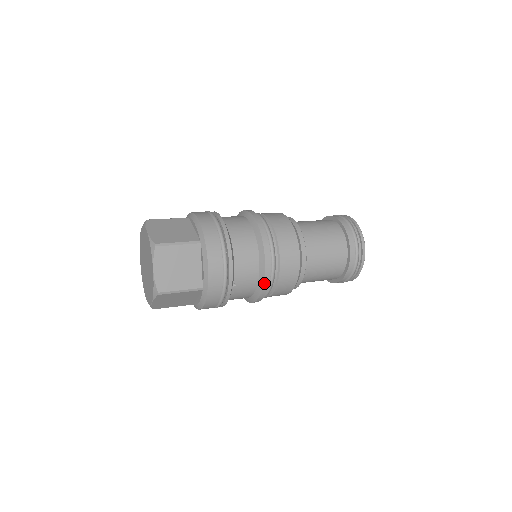
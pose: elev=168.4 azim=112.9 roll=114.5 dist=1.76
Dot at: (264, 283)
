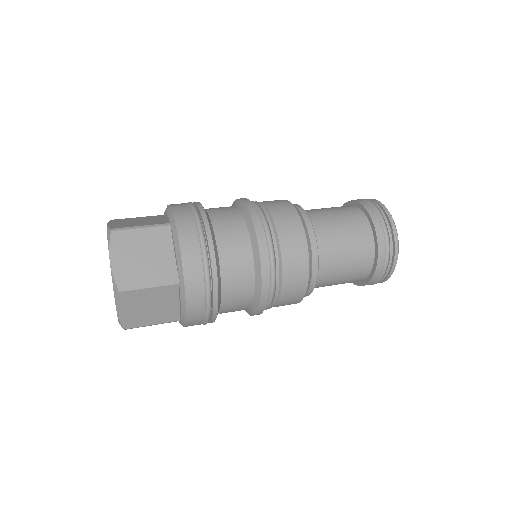
Dot at: (256, 314)
